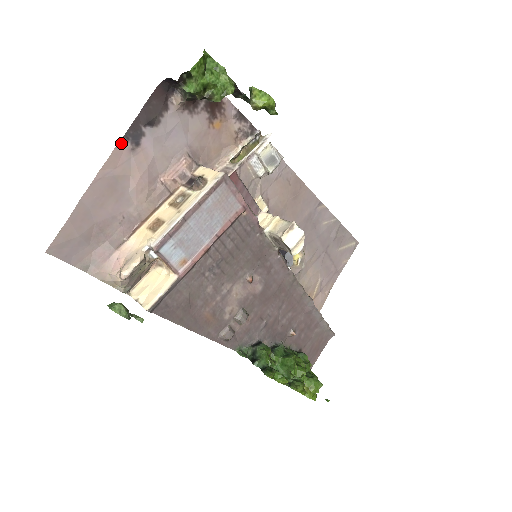
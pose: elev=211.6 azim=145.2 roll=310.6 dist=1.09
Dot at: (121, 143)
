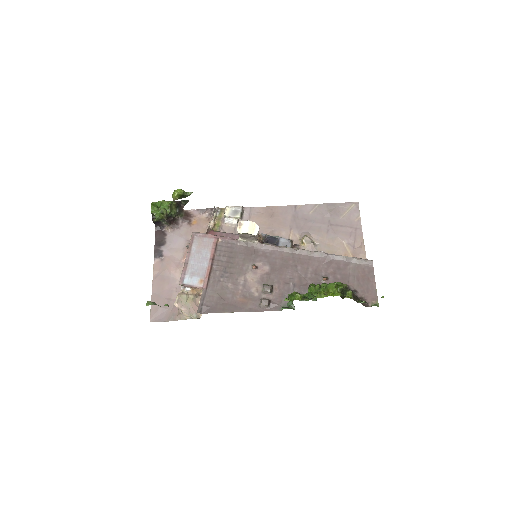
Dot at: (155, 261)
